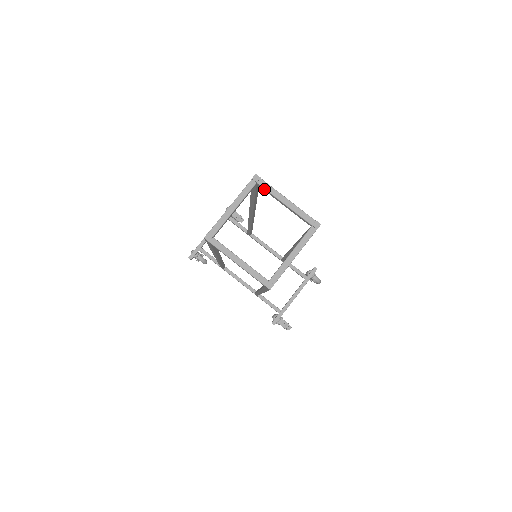
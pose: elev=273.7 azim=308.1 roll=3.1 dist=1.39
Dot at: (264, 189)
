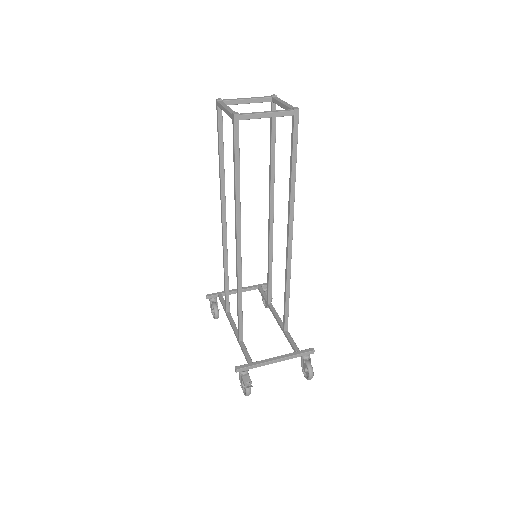
Dot at: (275, 100)
